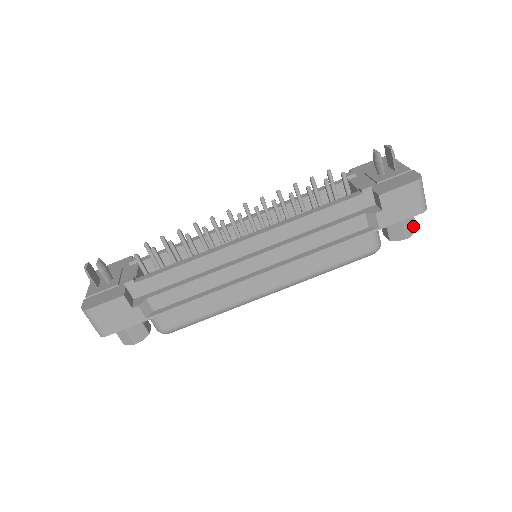
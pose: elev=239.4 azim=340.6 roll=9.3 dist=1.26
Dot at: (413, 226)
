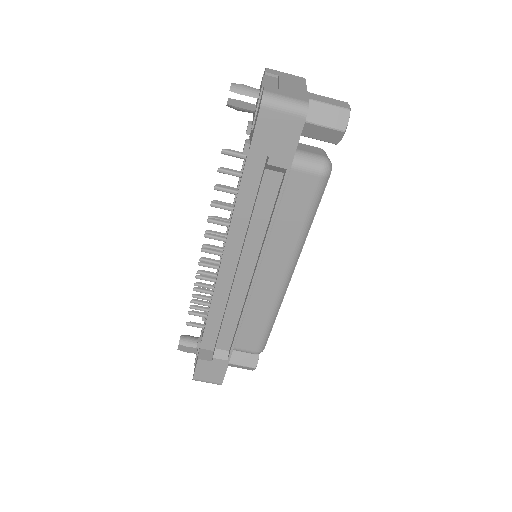
Dot at: (339, 113)
